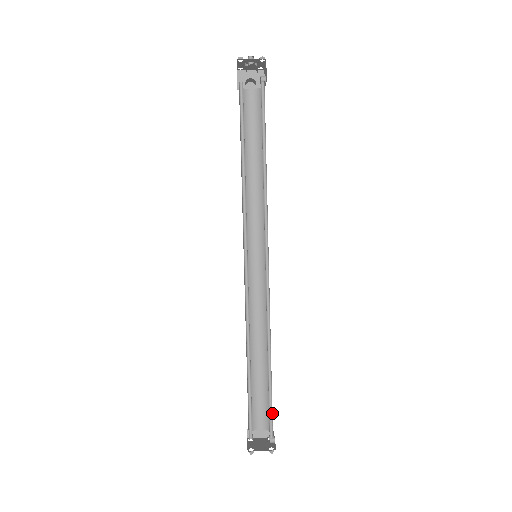
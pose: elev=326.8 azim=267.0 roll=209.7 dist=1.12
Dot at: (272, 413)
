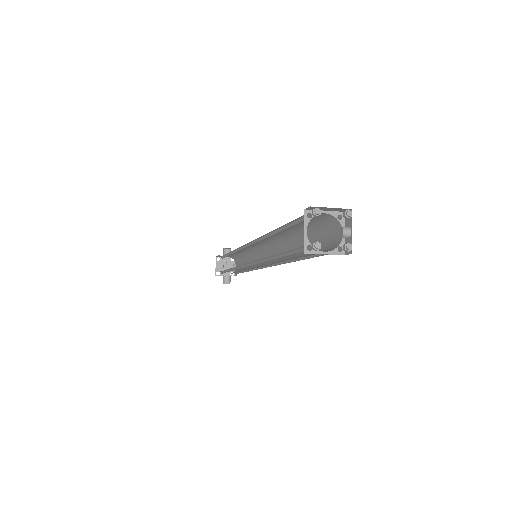
Dot at: occluded
